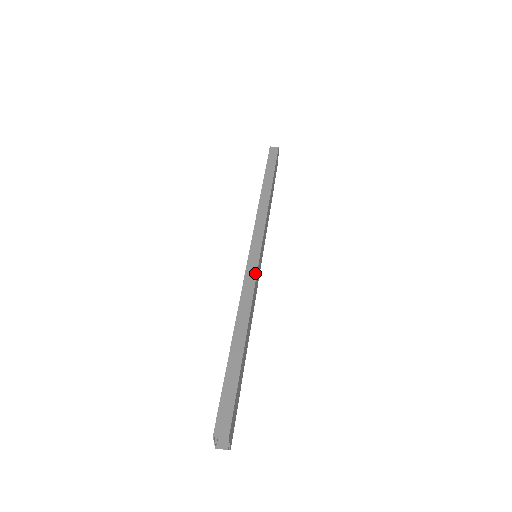
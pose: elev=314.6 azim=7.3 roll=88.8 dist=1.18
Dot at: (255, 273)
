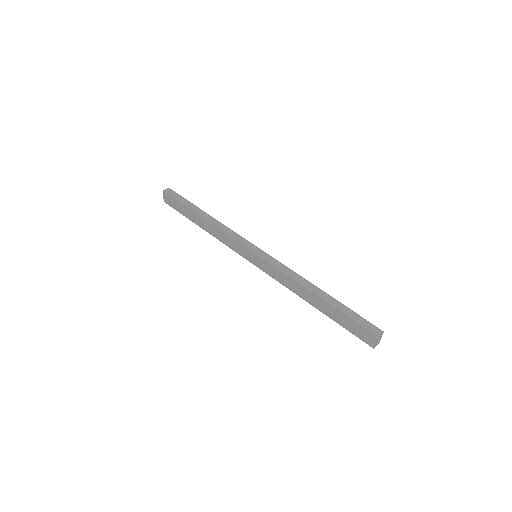
Dot at: (277, 261)
